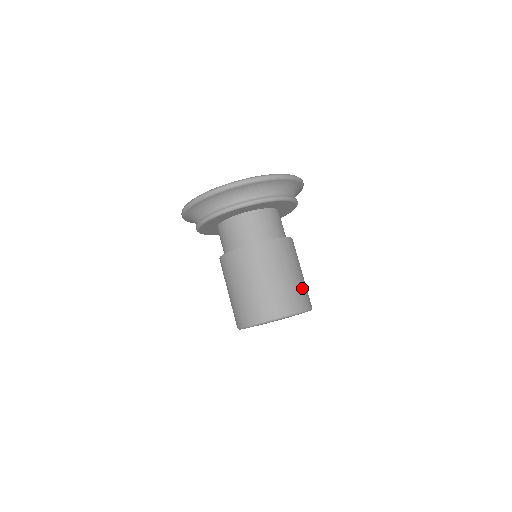
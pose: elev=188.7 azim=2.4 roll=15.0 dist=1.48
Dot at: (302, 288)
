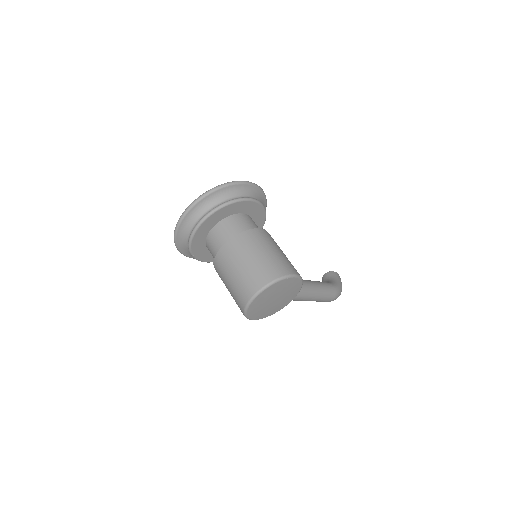
Dot at: (270, 263)
